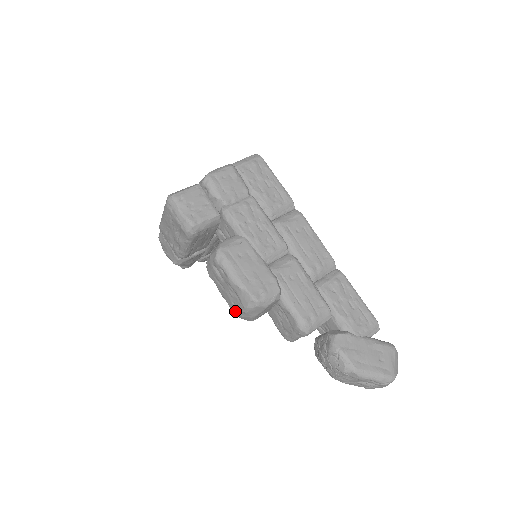
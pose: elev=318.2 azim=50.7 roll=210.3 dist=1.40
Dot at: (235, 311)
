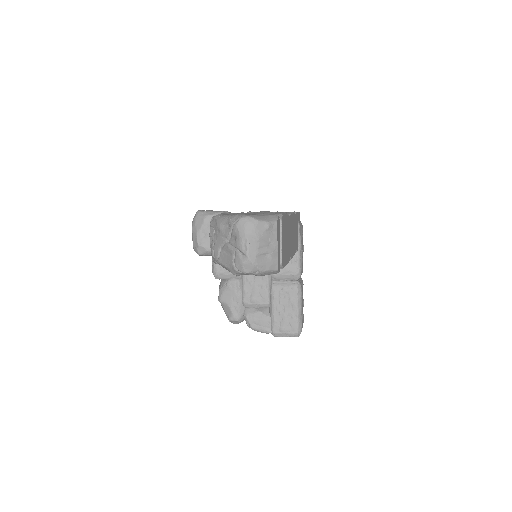
Dot at: occluded
